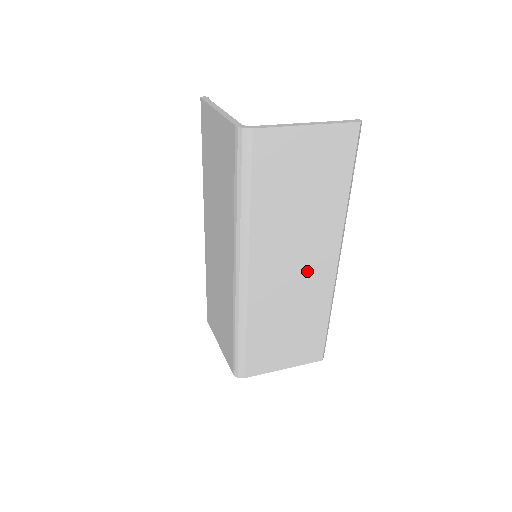
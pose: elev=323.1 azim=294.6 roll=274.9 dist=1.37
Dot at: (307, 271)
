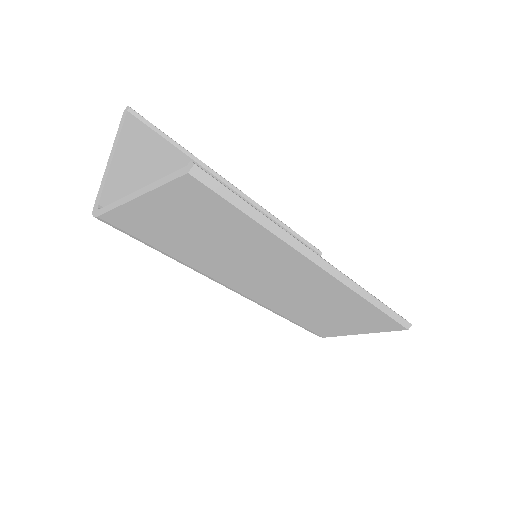
Dot at: (296, 282)
